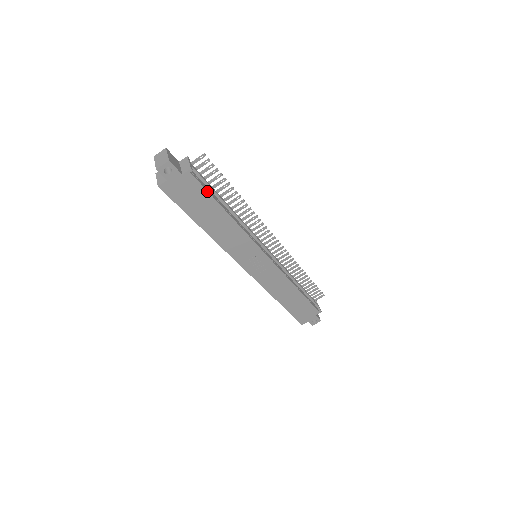
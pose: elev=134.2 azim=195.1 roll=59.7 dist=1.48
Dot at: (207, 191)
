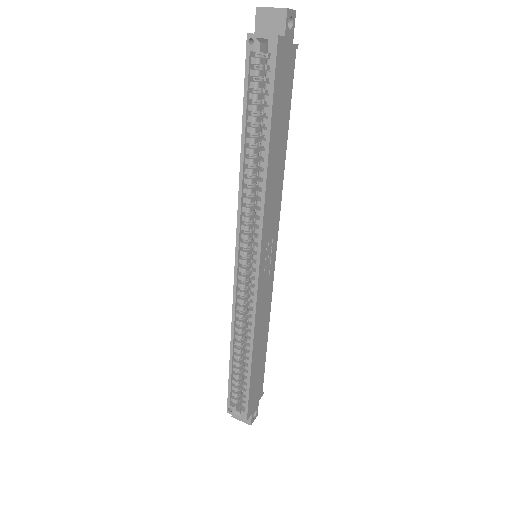
Dot at: (291, 93)
